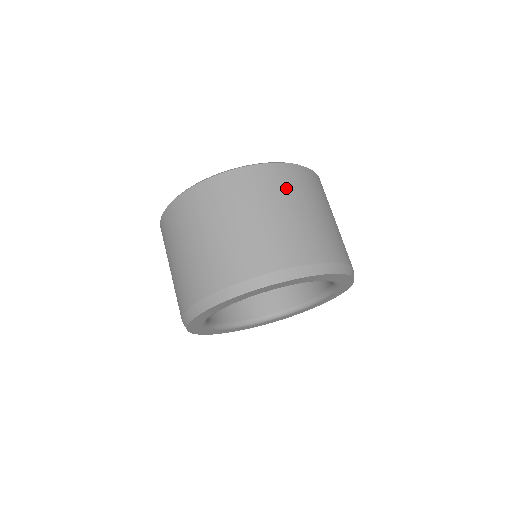
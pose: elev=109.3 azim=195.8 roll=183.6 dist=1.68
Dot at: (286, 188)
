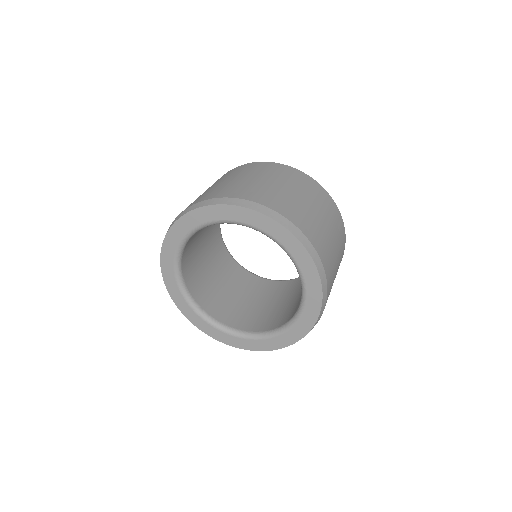
Dot at: (327, 208)
